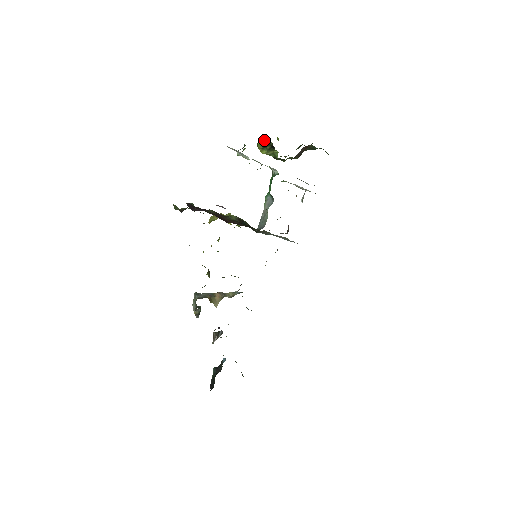
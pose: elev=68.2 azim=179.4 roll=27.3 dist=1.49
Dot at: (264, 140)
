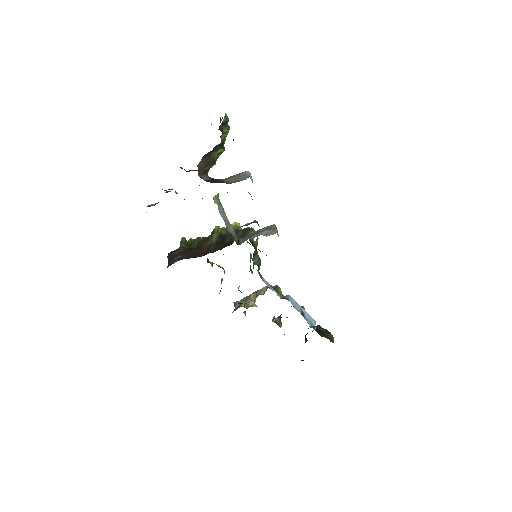
Dot at: occluded
